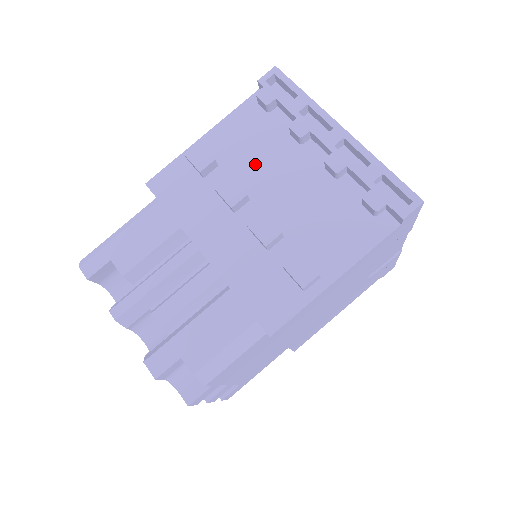
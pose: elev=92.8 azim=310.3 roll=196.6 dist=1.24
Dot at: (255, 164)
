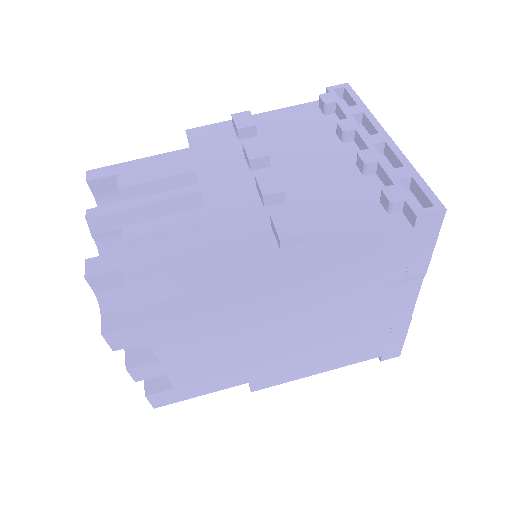
Dot at: (291, 144)
